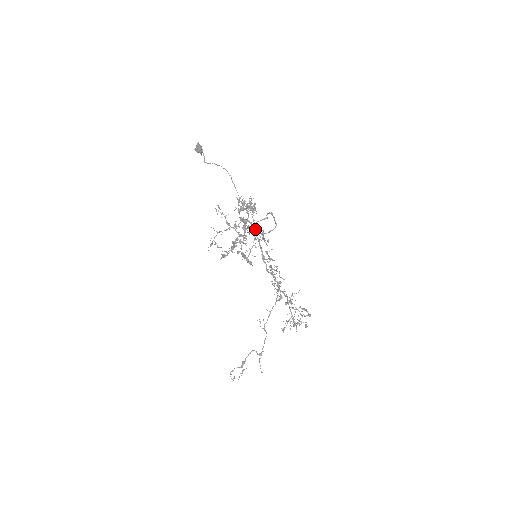
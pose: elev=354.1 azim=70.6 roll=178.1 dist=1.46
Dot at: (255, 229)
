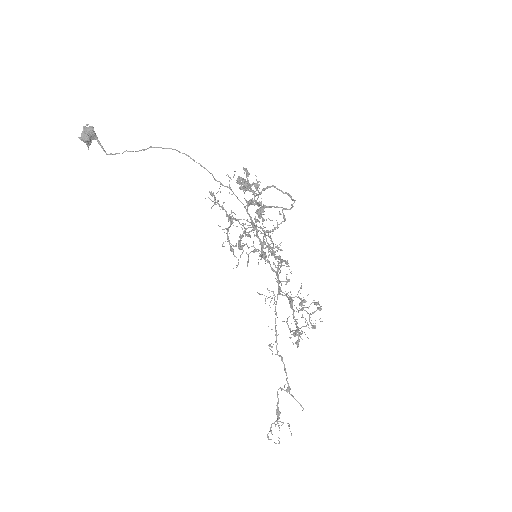
Dot at: (251, 217)
